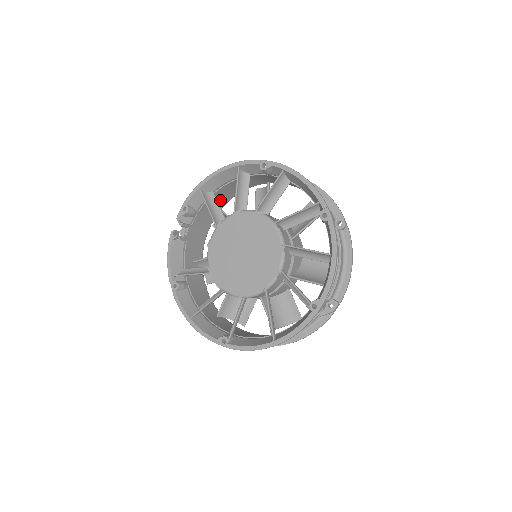
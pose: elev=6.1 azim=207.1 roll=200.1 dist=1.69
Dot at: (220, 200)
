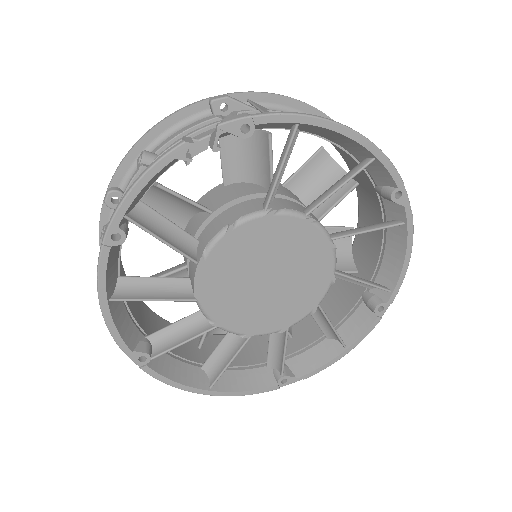
Dot at: occluded
